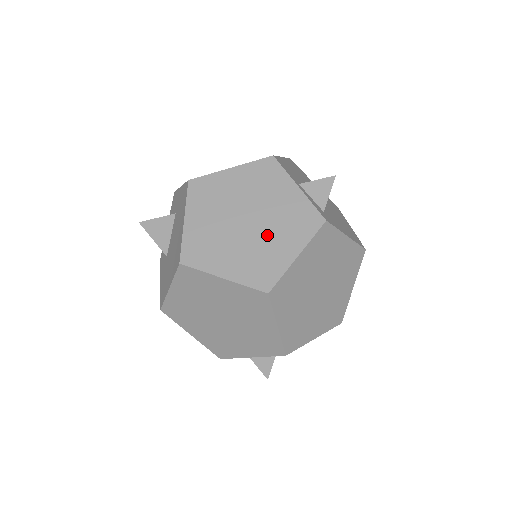
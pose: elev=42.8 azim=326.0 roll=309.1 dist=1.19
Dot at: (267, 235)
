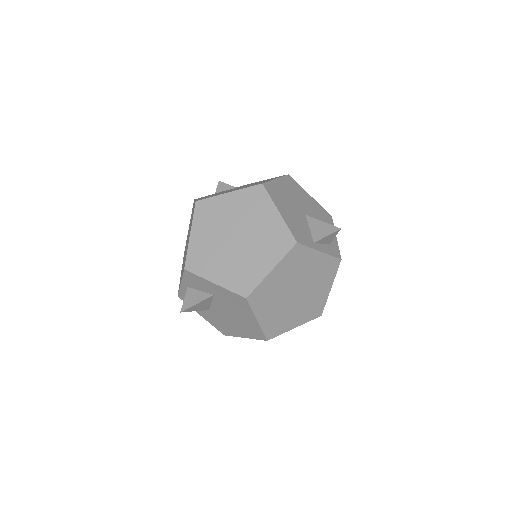
Dot at: (311, 291)
